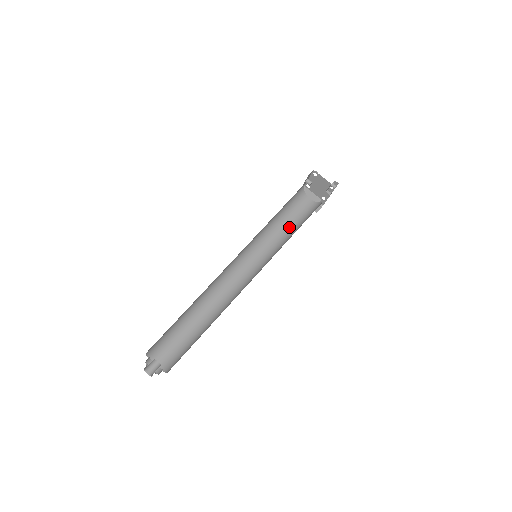
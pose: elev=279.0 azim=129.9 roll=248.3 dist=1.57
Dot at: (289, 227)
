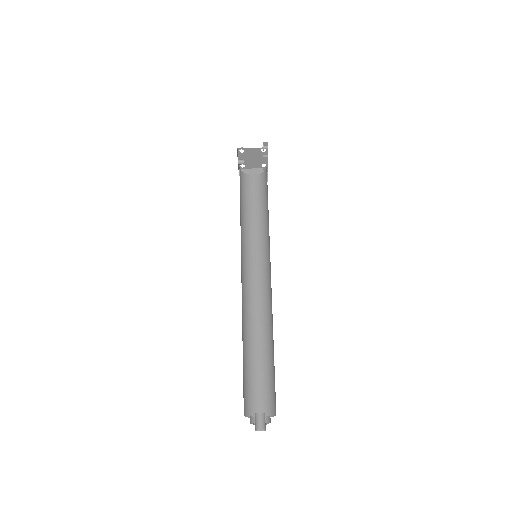
Dot at: (258, 211)
